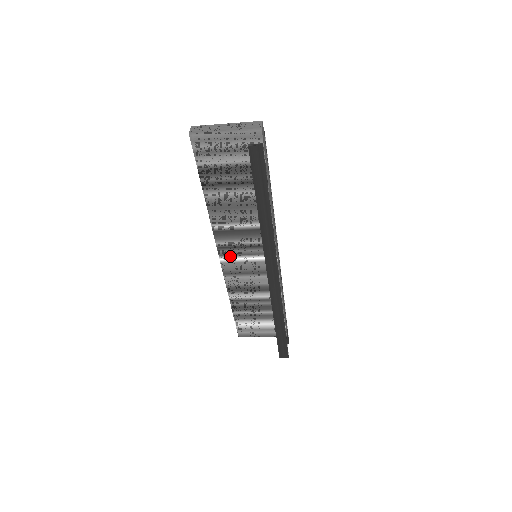
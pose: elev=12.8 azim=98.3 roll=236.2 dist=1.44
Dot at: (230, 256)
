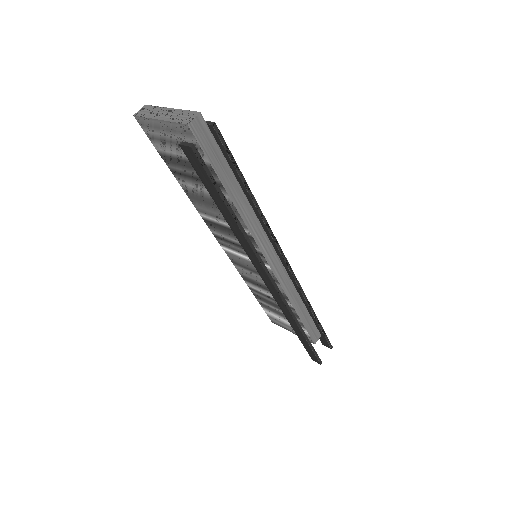
Dot at: (229, 248)
